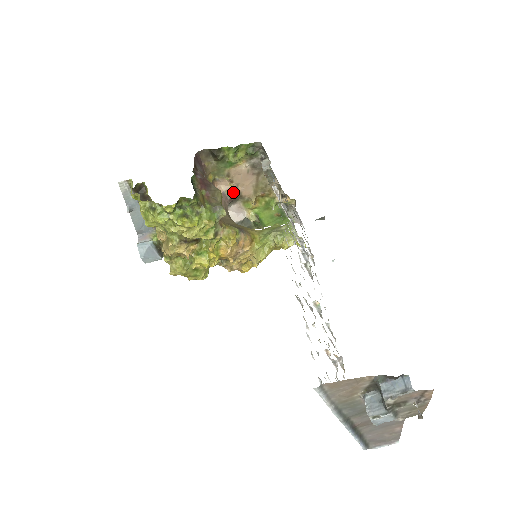
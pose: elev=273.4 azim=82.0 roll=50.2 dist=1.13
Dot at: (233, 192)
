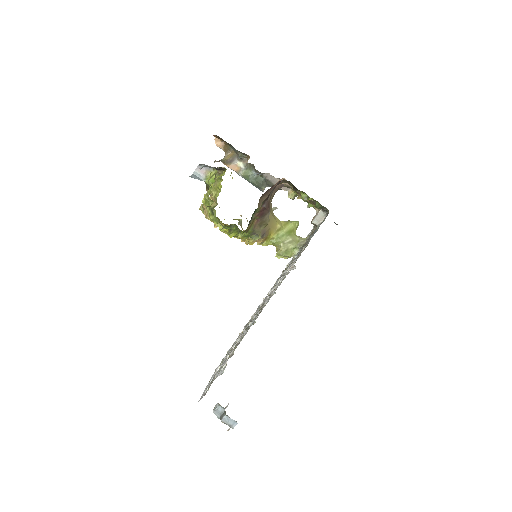
Dot at: (291, 187)
